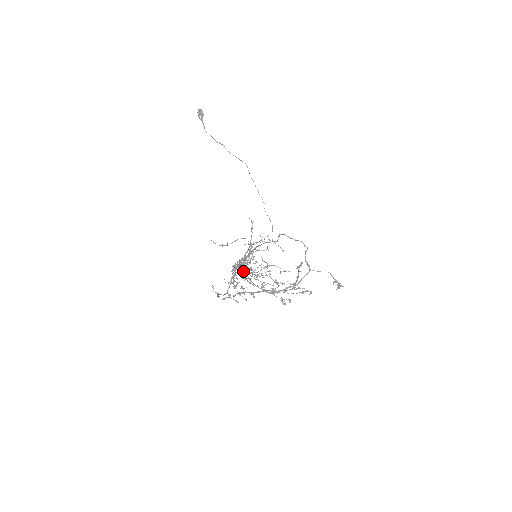
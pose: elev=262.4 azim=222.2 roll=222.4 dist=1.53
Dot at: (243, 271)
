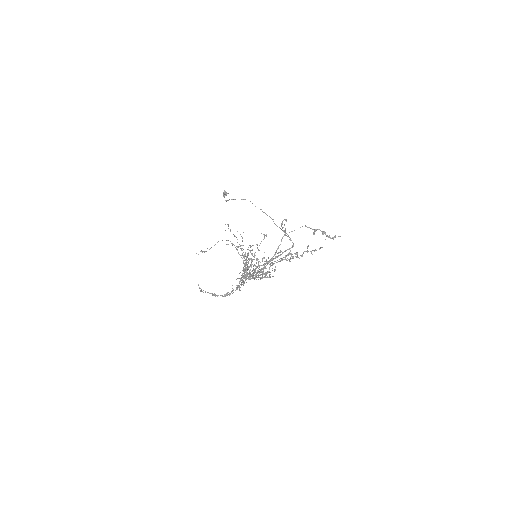
Dot at: occluded
